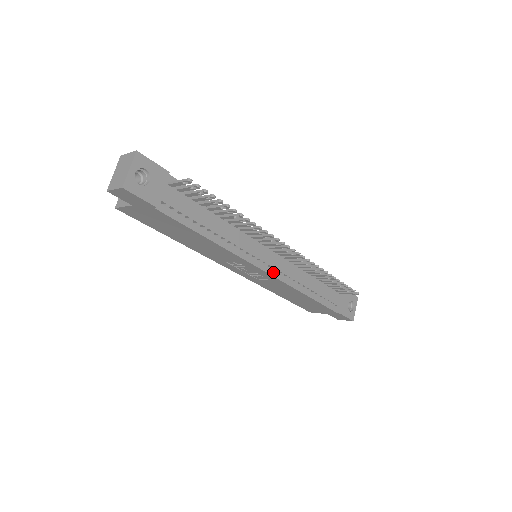
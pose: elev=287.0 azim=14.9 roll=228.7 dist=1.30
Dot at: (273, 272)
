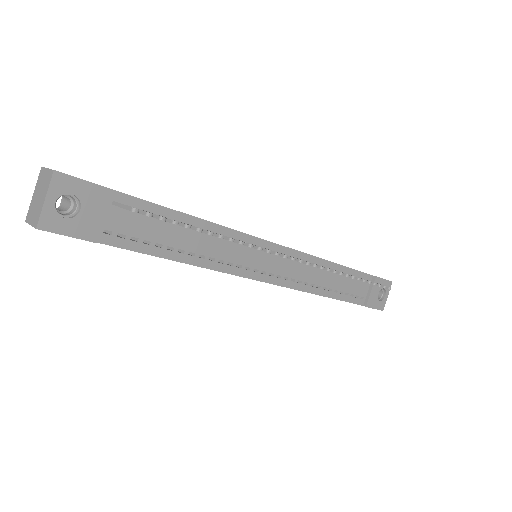
Dot at: (276, 280)
